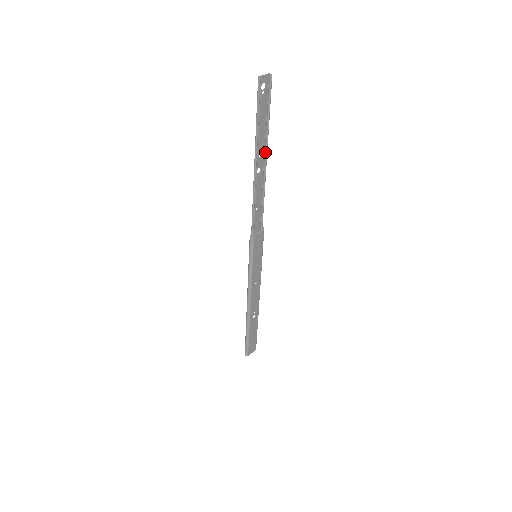
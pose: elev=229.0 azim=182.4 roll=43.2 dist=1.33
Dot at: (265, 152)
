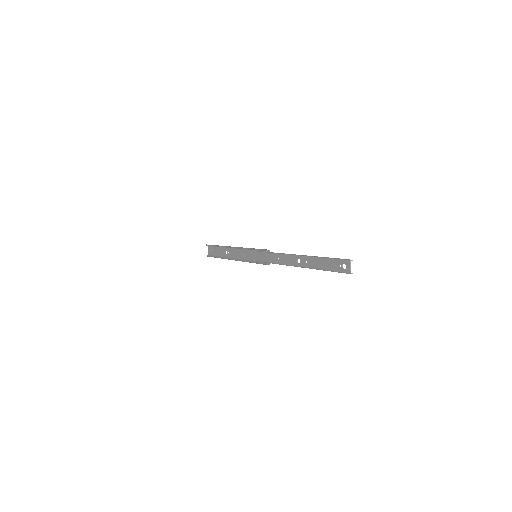
Dot at: (309, 257)
